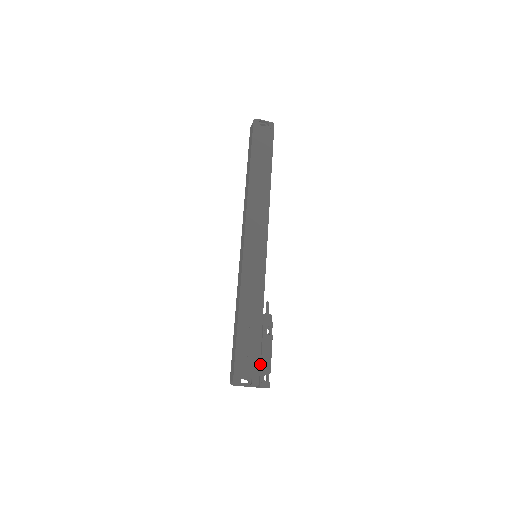
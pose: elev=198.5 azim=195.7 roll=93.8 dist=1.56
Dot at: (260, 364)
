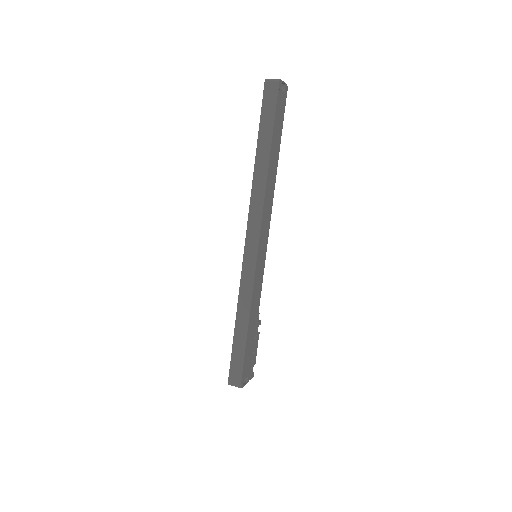
Dot at: (251, 361)
